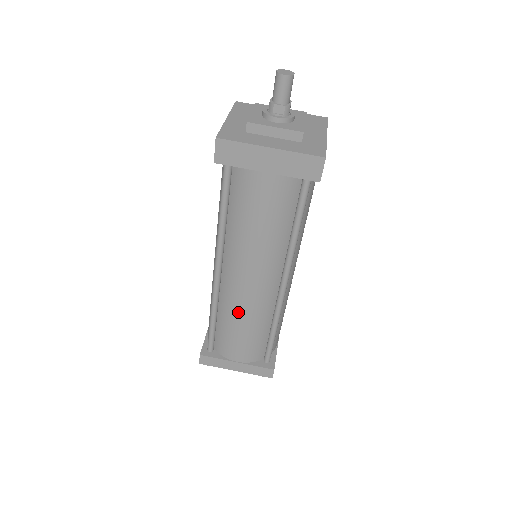
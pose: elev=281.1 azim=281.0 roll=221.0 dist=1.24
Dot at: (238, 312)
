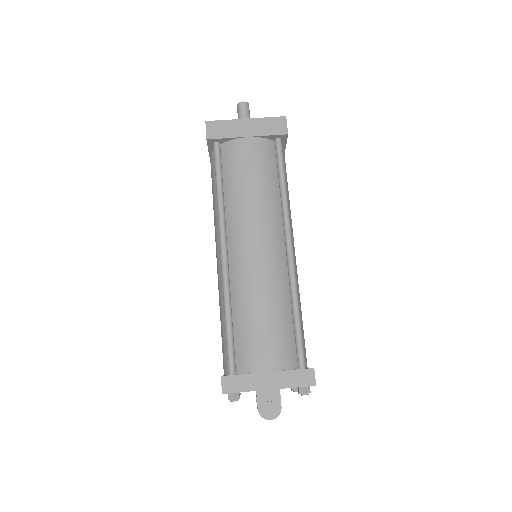
Dot at: (253, 289)
